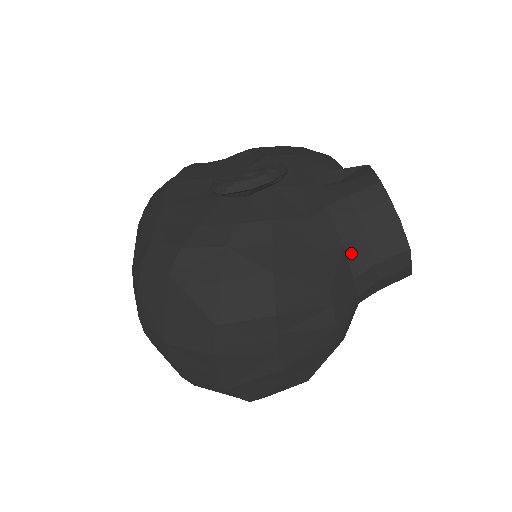
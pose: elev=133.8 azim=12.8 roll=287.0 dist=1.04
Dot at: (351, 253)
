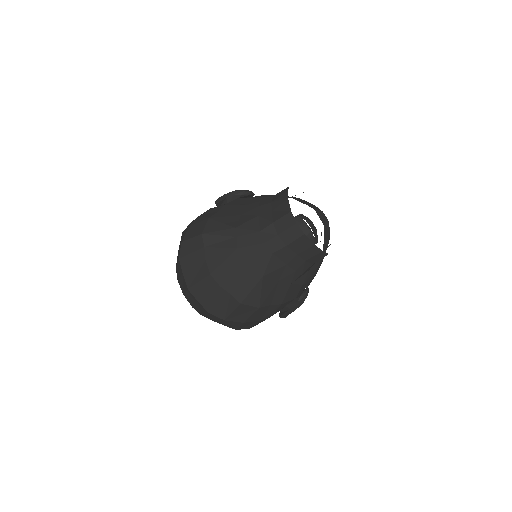
Dot at: (261, 218)
